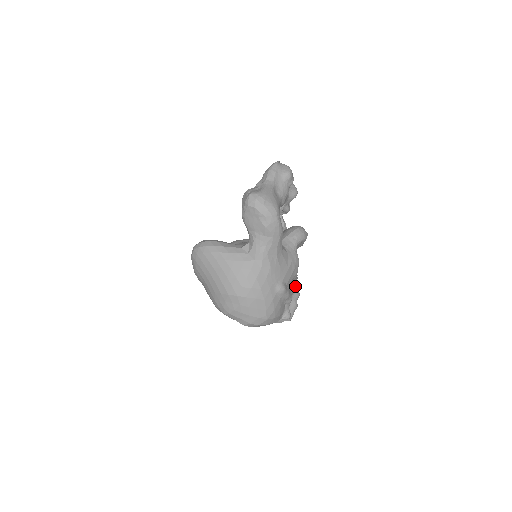
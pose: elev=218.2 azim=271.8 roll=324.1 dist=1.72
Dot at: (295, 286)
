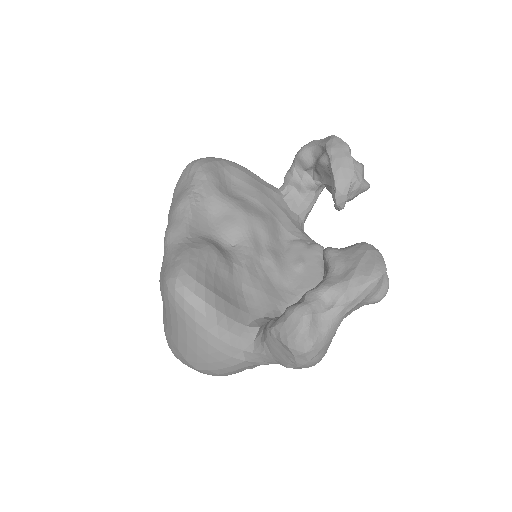
Dot at: occluded
